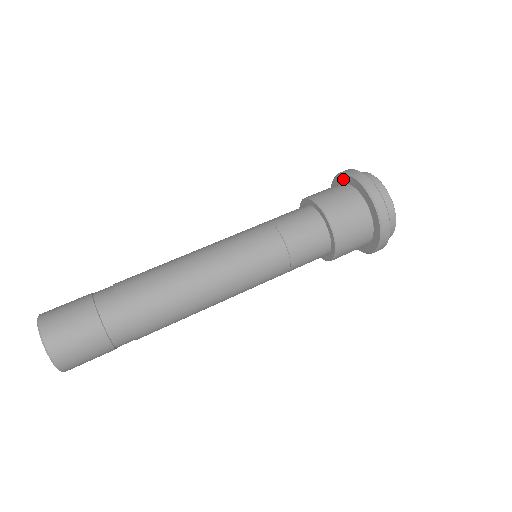
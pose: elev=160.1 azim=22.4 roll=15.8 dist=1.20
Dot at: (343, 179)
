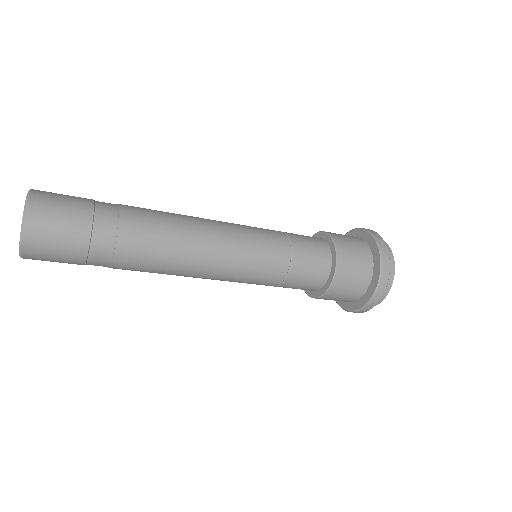
Dot at: occluded
